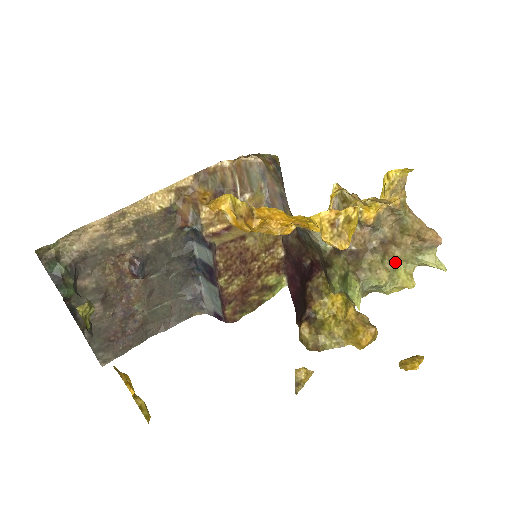
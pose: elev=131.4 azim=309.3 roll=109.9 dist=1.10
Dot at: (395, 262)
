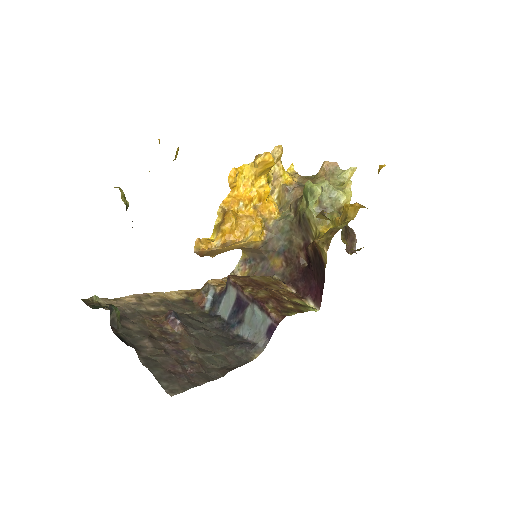
Dot at: occluded
